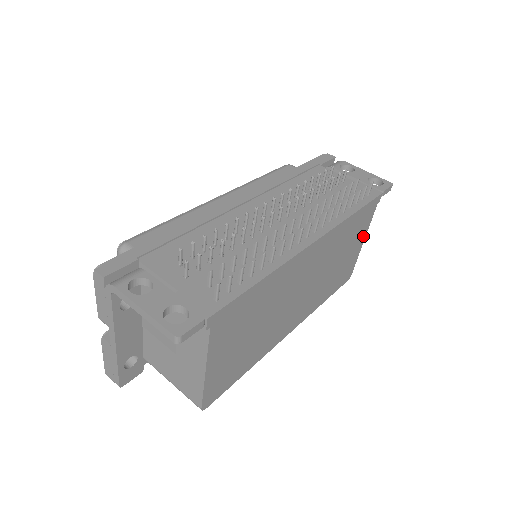
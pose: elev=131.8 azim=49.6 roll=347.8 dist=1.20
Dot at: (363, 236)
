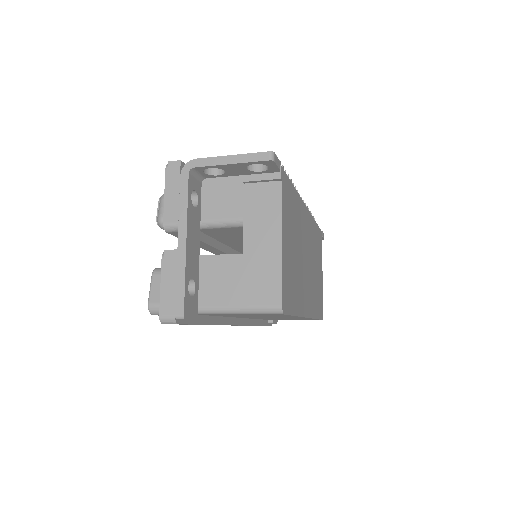
Dot at: (321, 269)
